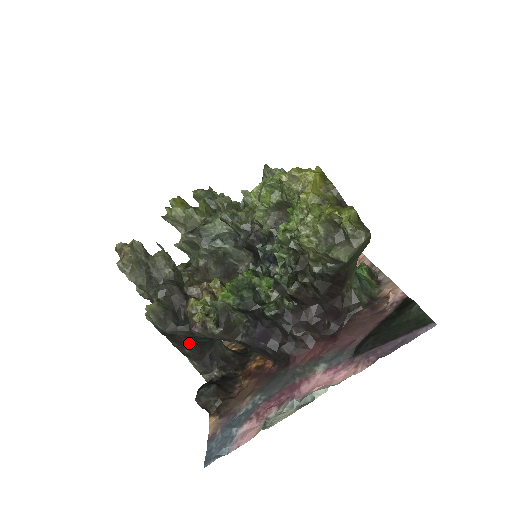
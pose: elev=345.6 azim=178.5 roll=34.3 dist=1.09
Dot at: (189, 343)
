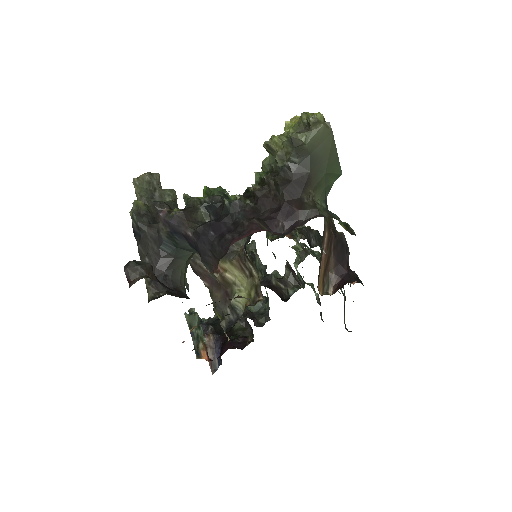
Dot at: (152, 249)
